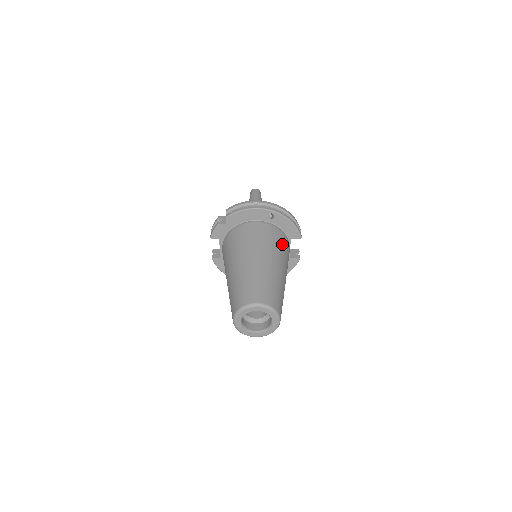
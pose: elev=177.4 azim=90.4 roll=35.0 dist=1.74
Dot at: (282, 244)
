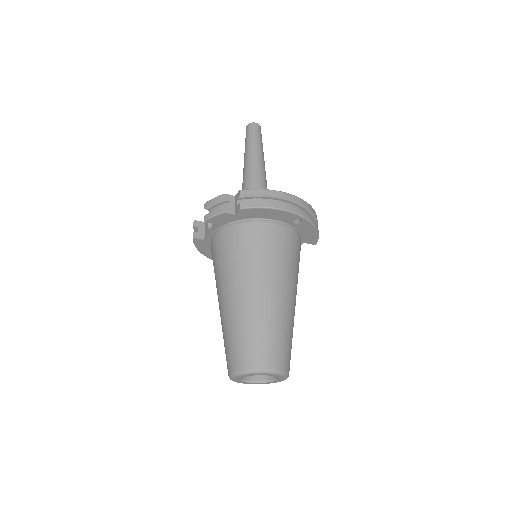
Dot at: (299, 259)
